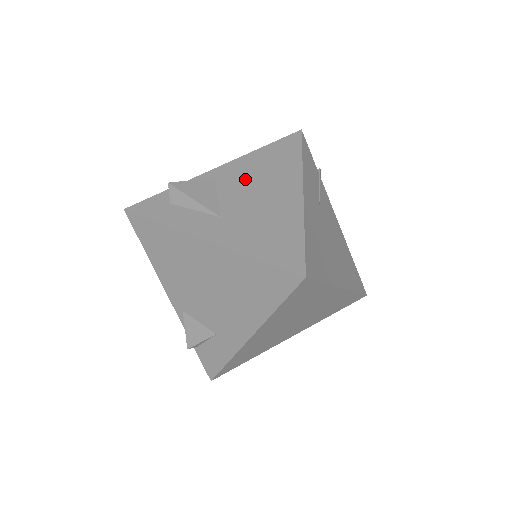
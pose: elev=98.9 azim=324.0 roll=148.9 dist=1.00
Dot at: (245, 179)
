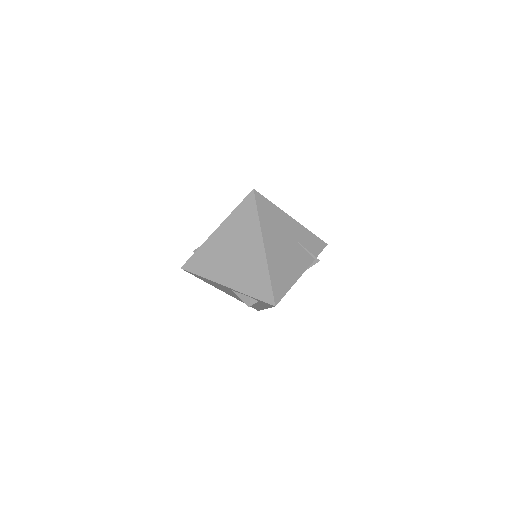
Dot at: occluded
